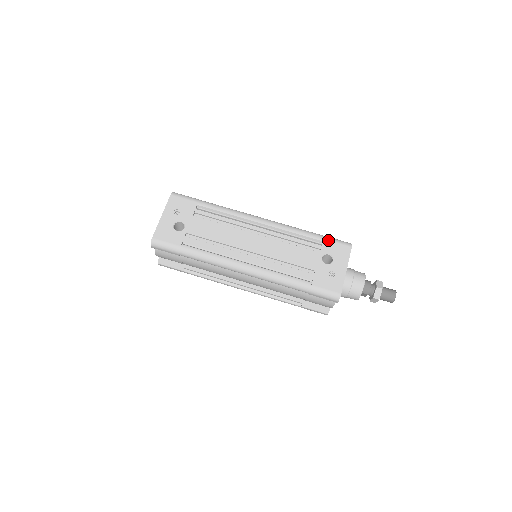
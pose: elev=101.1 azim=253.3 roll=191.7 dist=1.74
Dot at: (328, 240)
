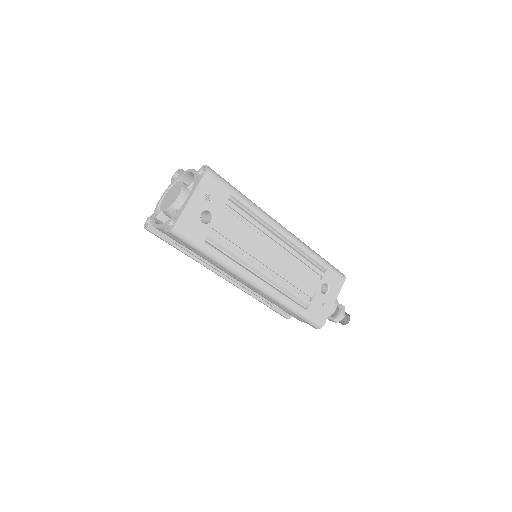
Dot at: (331, 269)
